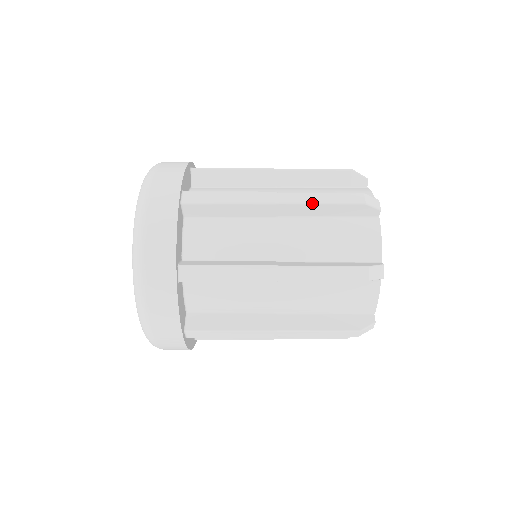
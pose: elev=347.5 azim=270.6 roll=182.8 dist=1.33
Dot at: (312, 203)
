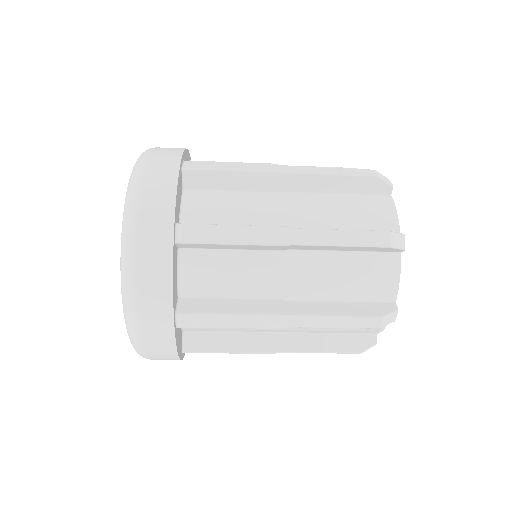
Dot at: (322, 174)
